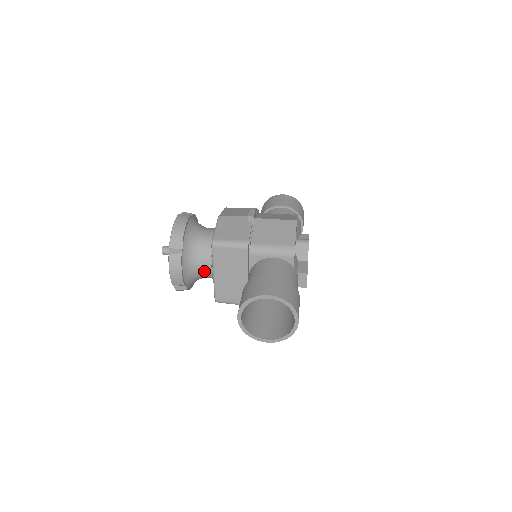
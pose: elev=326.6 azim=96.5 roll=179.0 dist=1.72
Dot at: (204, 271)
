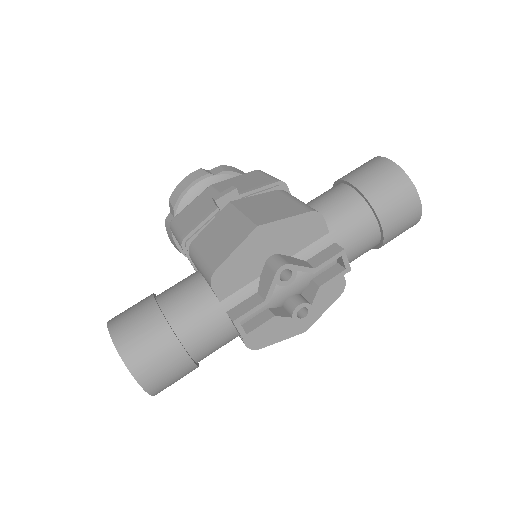
Dot at: occluded
